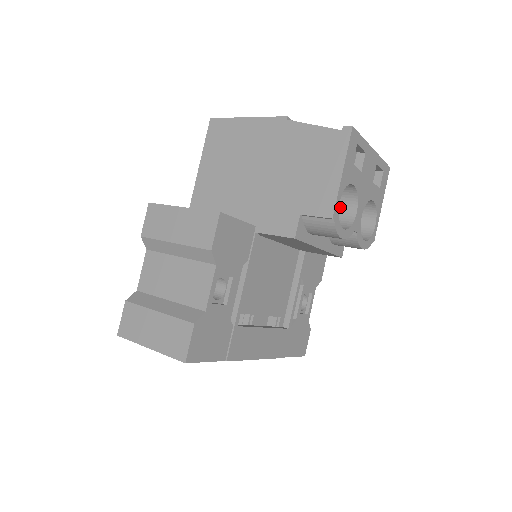
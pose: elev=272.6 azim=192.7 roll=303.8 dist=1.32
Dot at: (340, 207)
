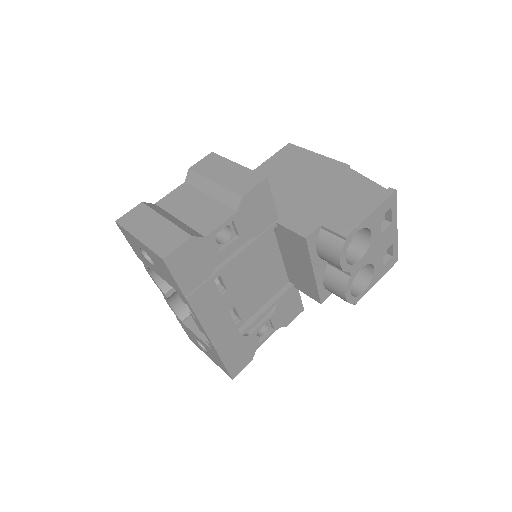
Dot at: (349, 251)
